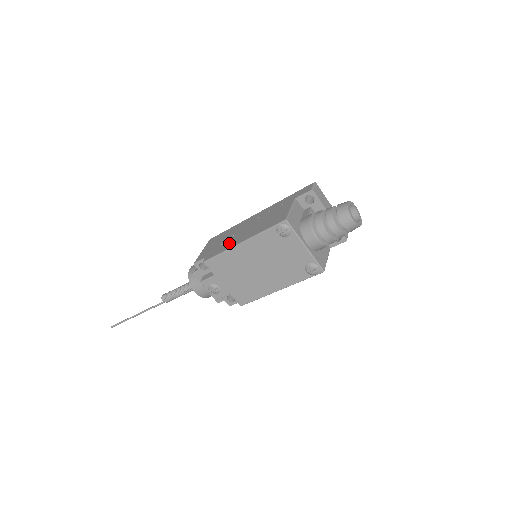
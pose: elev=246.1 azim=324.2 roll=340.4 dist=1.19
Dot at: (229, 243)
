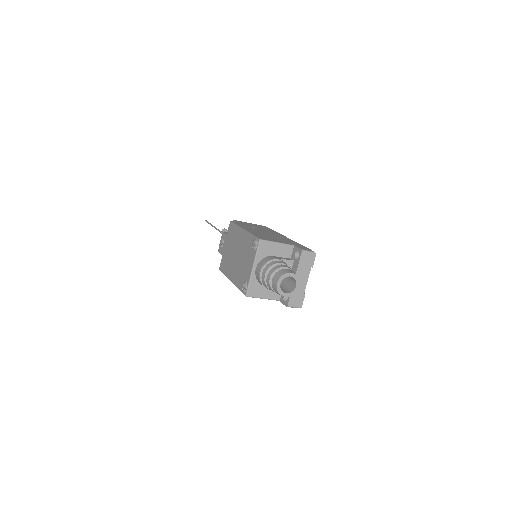
Dot at: (248, 227)
